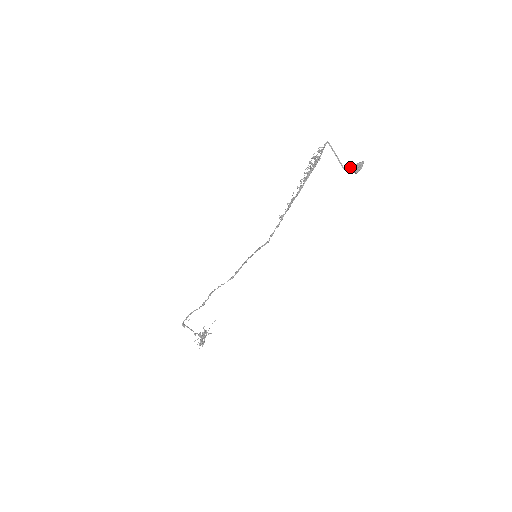
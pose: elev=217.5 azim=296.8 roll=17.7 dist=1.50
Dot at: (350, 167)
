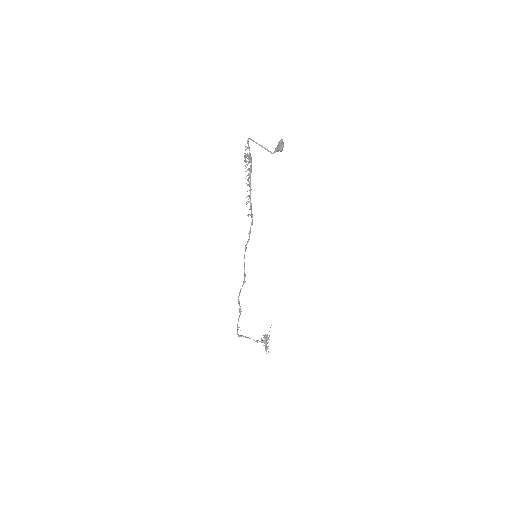
Dot at: (276, 149)
